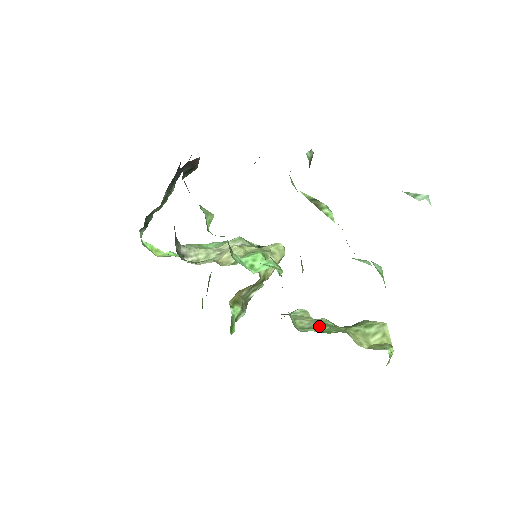
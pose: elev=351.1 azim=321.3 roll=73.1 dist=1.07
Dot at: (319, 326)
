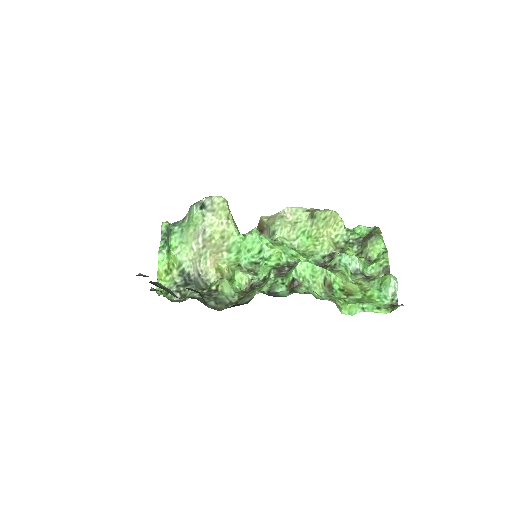
Dot at: (301, 234)
